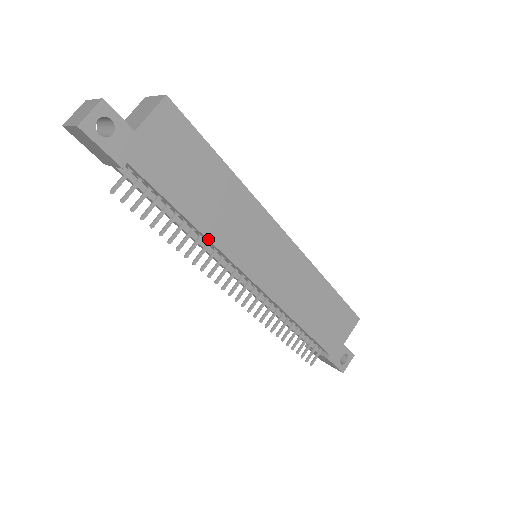
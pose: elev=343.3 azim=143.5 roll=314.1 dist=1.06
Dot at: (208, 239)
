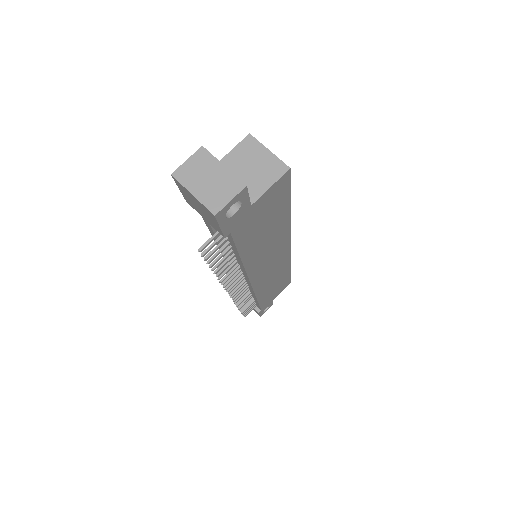
Dot at: (245, 268)
